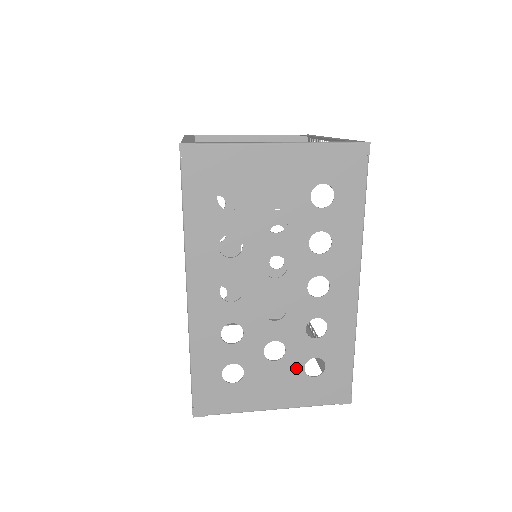
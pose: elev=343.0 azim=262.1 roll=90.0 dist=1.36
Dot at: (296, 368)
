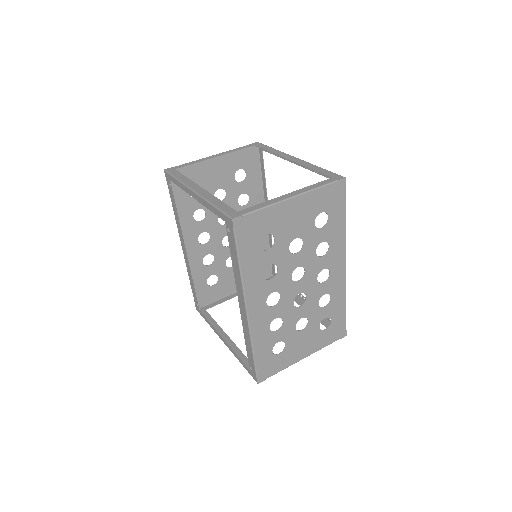
Dot at: (315, 329)
